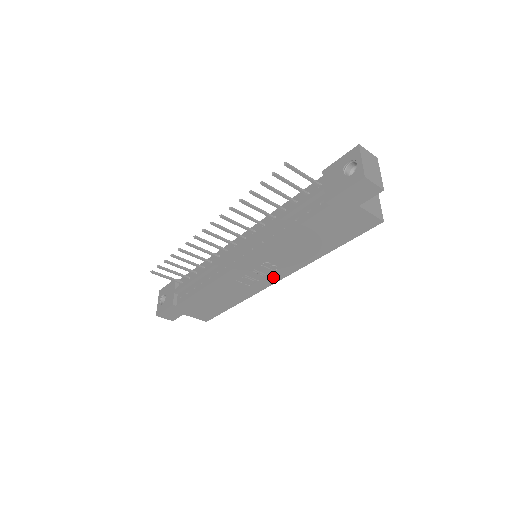
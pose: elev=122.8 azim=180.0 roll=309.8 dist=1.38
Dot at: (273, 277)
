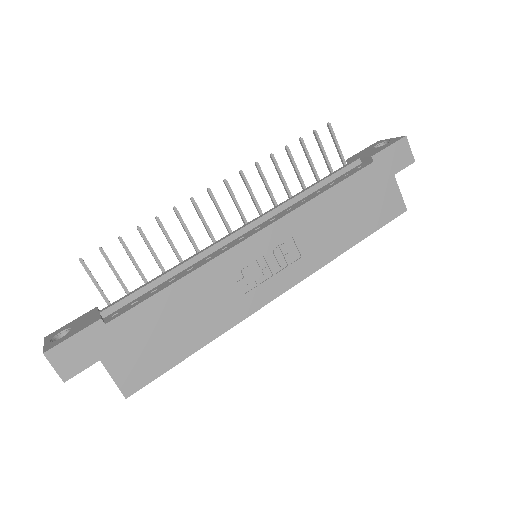
Dot at: (280, 281)
